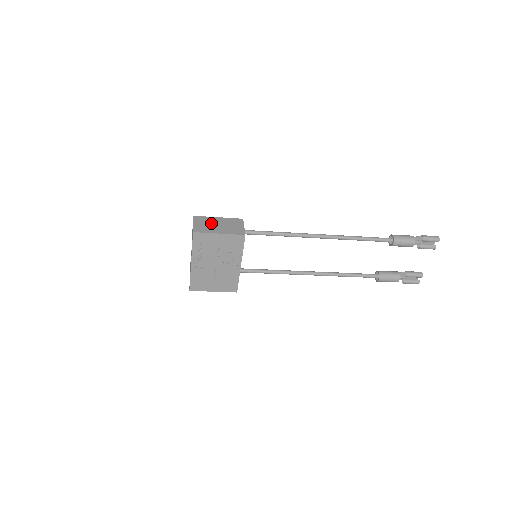
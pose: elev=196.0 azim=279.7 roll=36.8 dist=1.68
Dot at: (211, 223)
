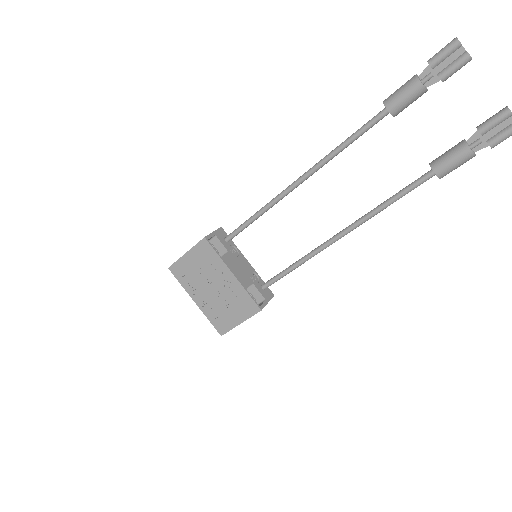
Dot at: occluded
